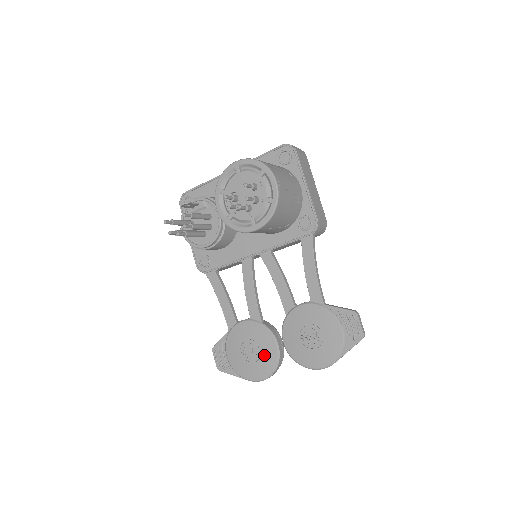
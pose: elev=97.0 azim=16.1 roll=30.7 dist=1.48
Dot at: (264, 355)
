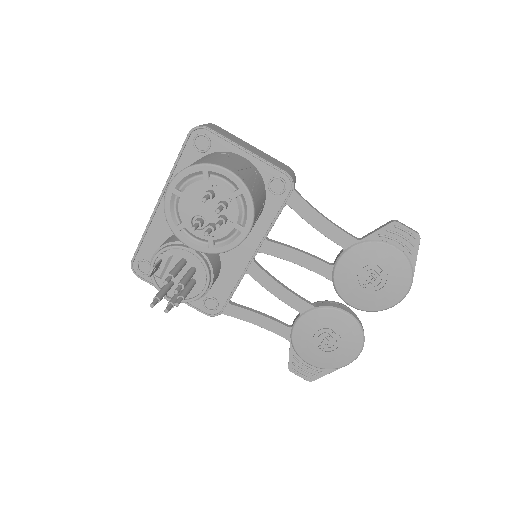
Dot at: (343, 332)
